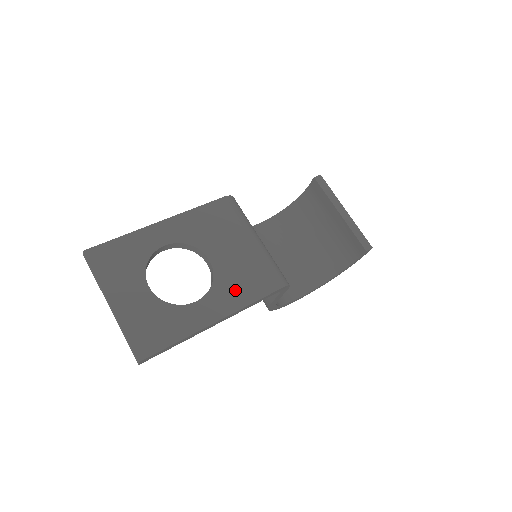
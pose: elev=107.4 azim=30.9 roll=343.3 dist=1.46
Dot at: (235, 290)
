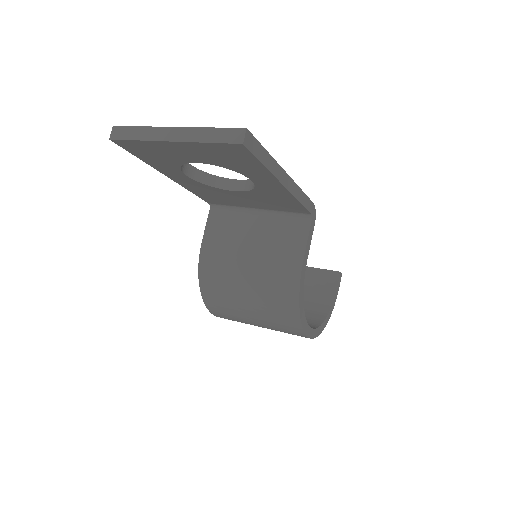
Dot at: occluded
